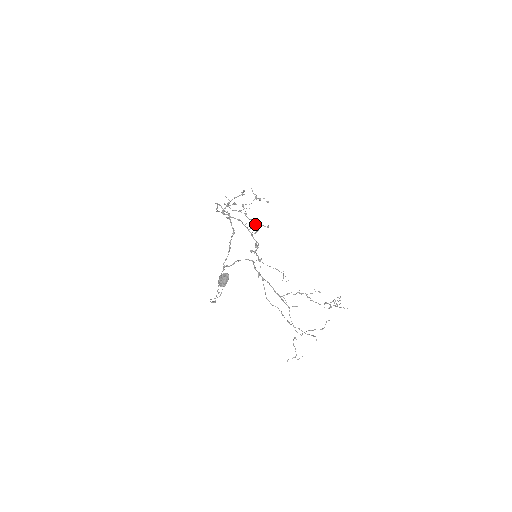
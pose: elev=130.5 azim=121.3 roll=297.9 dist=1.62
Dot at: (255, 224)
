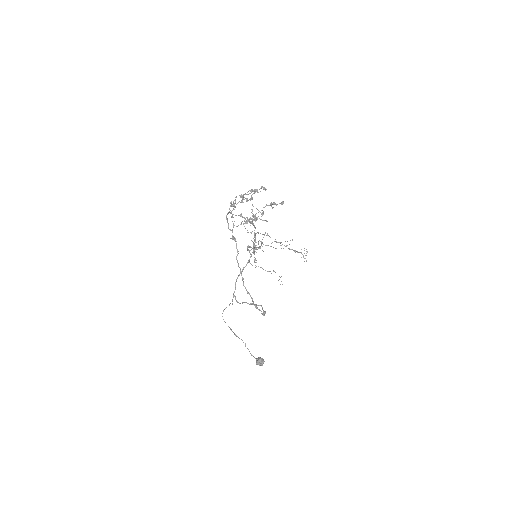
Dot at: occluded
